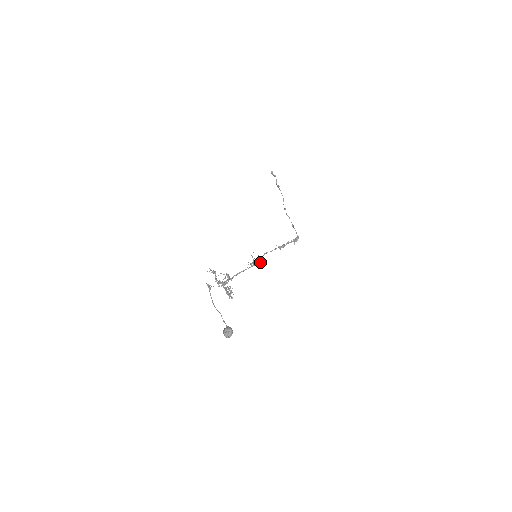
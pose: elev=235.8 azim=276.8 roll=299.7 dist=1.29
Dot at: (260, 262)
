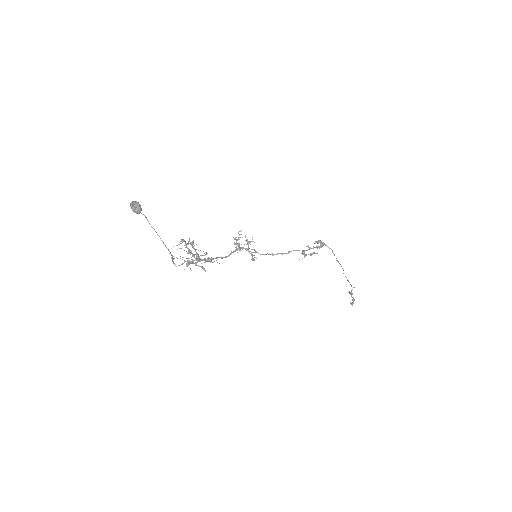
Dot at: (248, 245)
